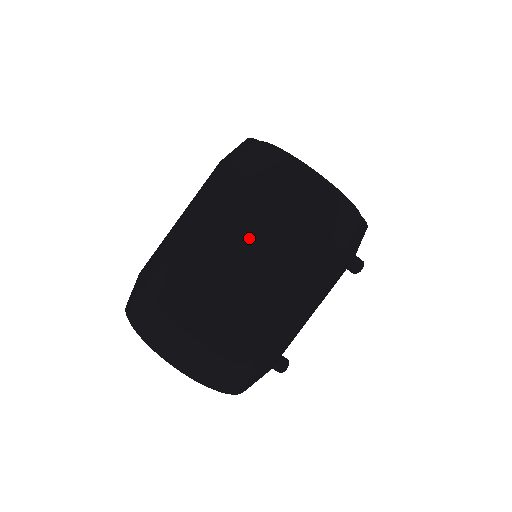
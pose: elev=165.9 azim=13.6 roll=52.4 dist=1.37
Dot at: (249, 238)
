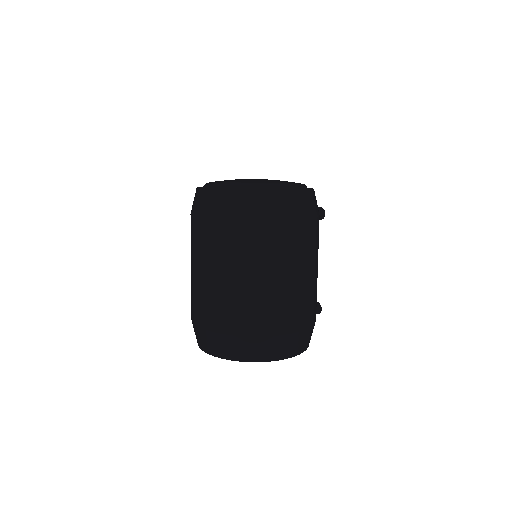
Dot at: (255, 255)
